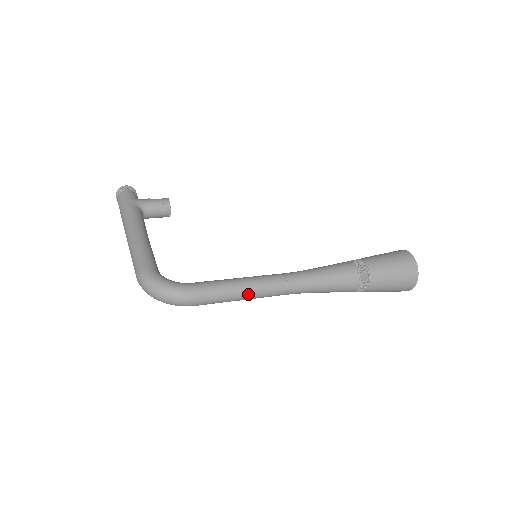
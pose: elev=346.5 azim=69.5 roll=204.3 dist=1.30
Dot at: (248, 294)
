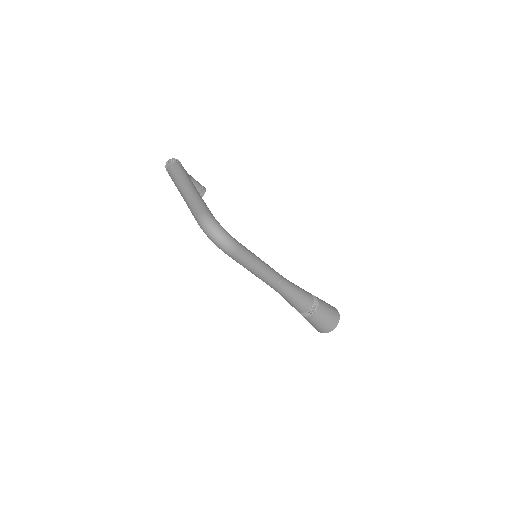
Dot at: (261, 270)
